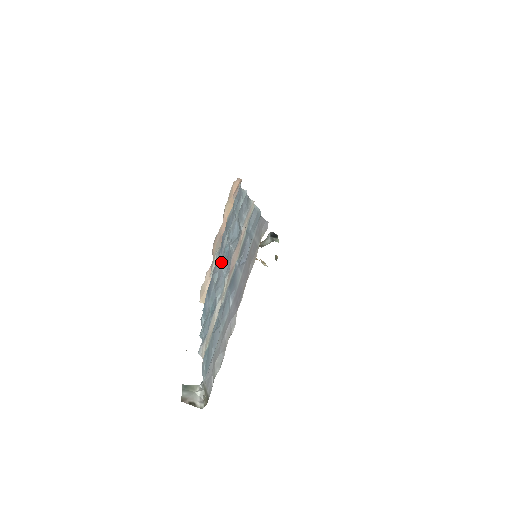
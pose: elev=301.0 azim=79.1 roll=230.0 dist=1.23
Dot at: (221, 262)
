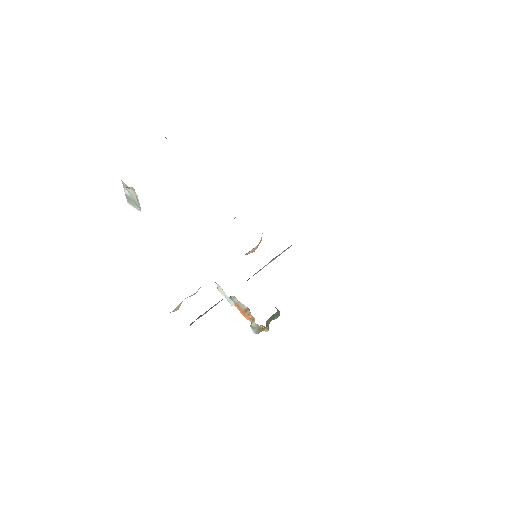
Dot at: occluded
